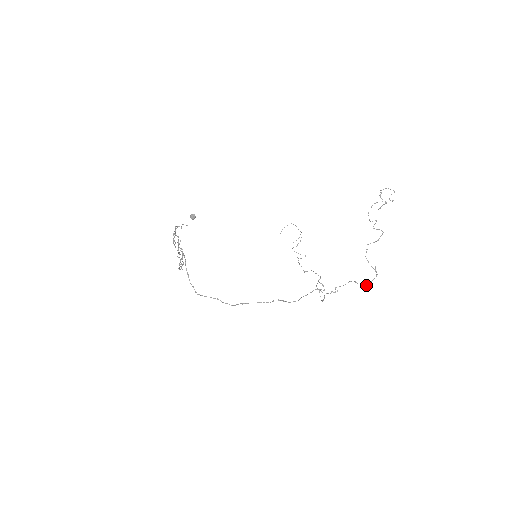
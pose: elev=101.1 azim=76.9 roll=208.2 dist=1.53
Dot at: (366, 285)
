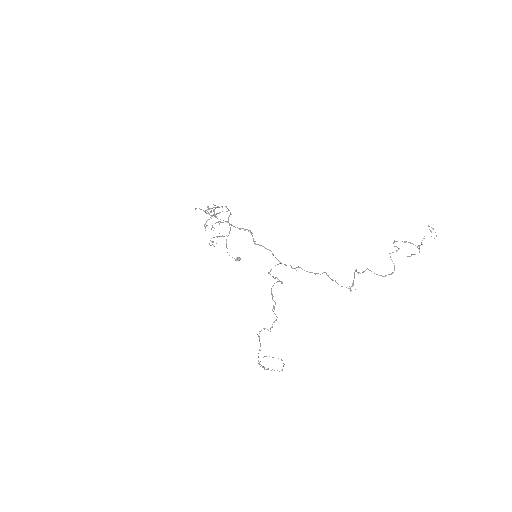
Dot at: (331, 279)
